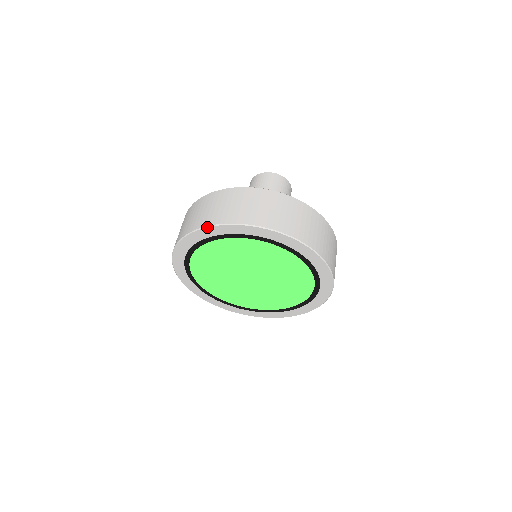
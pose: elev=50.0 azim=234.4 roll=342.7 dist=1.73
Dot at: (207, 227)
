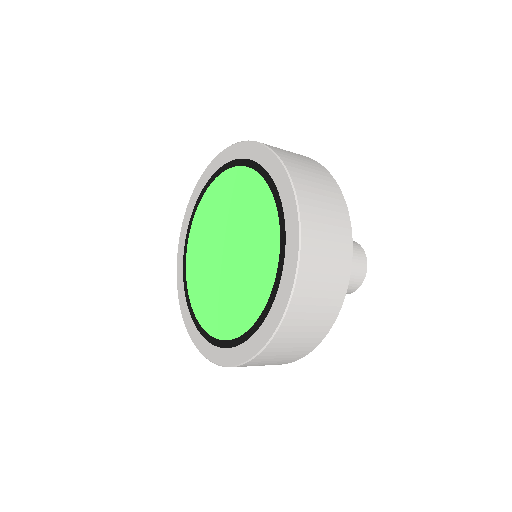
Dot at: (249, 141)
